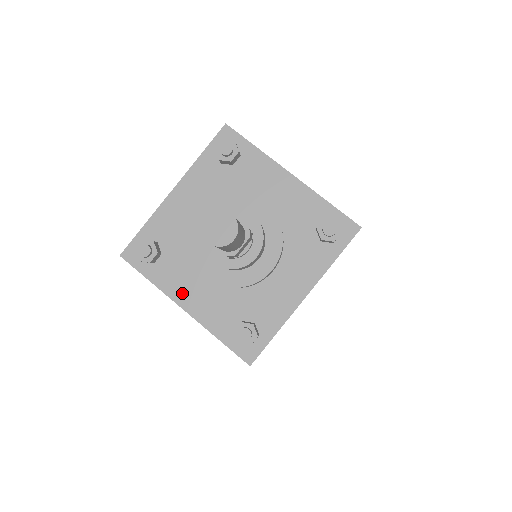
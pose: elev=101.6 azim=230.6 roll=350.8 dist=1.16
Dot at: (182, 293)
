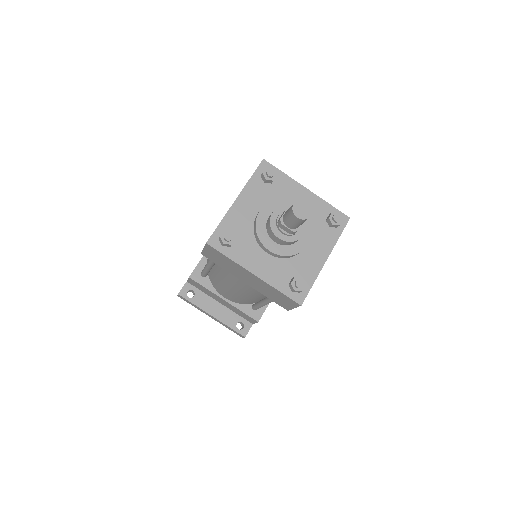
Dot at: (252, 264)
